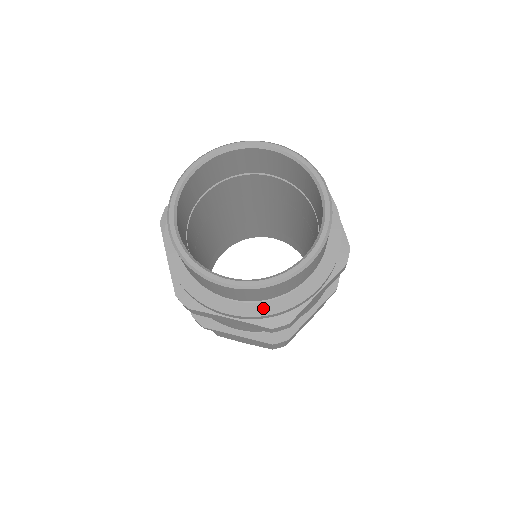
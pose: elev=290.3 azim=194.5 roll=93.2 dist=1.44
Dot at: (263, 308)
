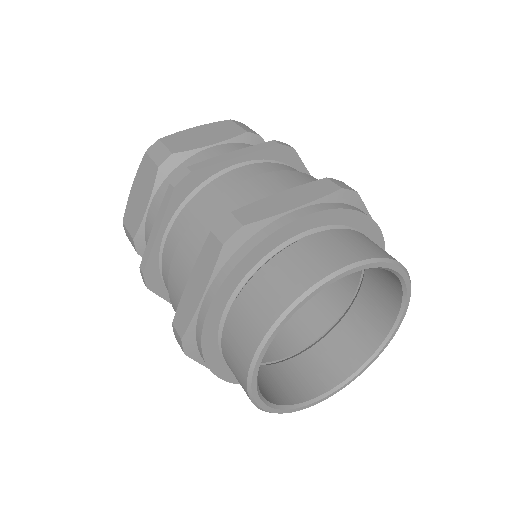
Dot at: occluded
